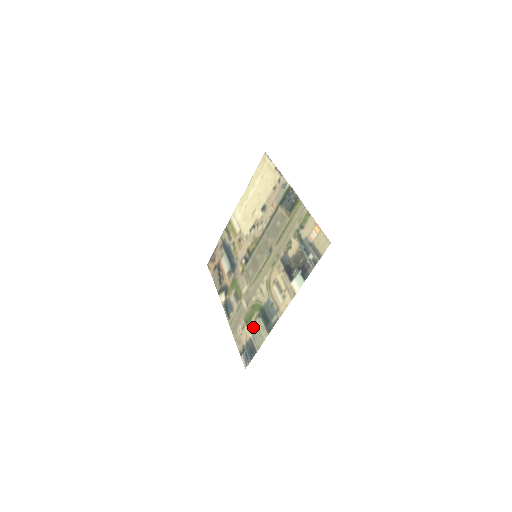
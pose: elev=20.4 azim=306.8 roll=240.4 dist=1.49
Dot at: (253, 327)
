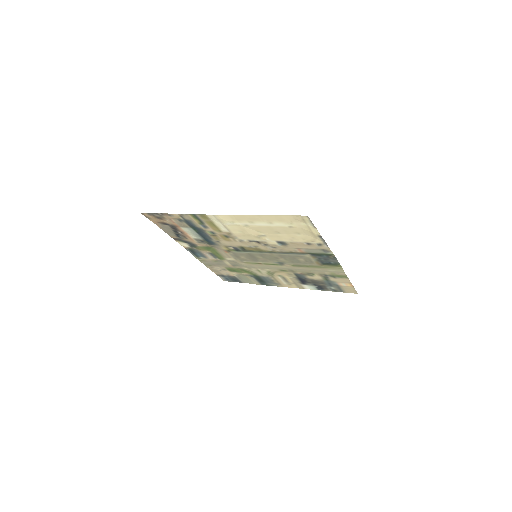
Dot at: (240, 276)
